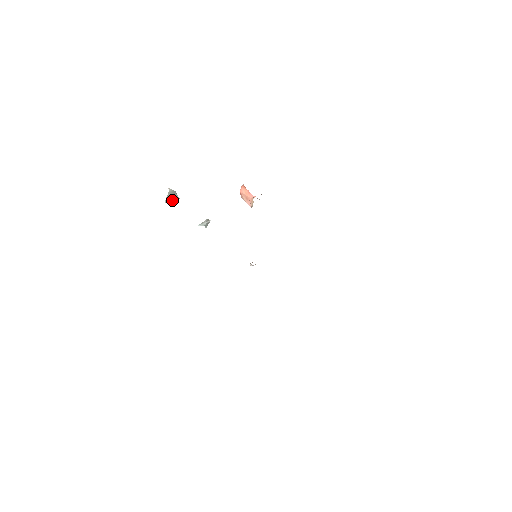
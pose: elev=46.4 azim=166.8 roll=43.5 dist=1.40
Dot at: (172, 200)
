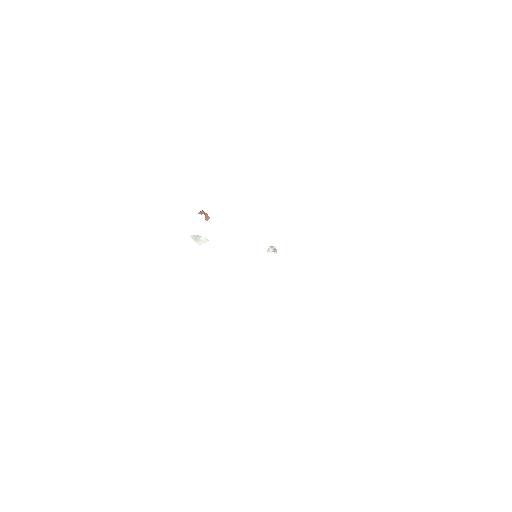
Dot at: (202, 241)
